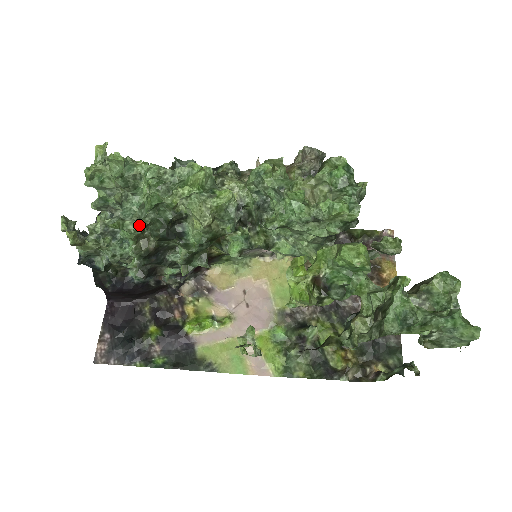
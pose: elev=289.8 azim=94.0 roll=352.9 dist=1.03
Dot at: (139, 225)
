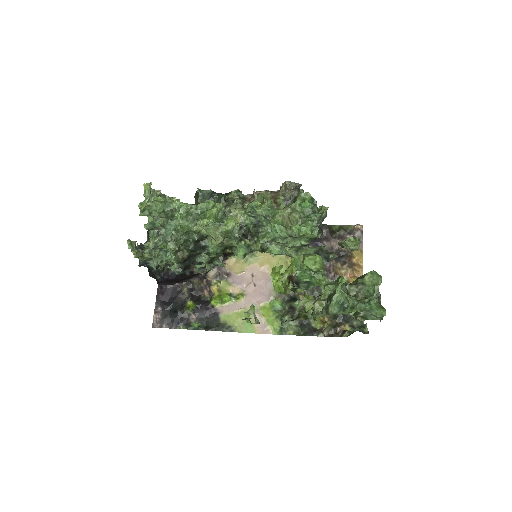
Dot at: (177, 244)
